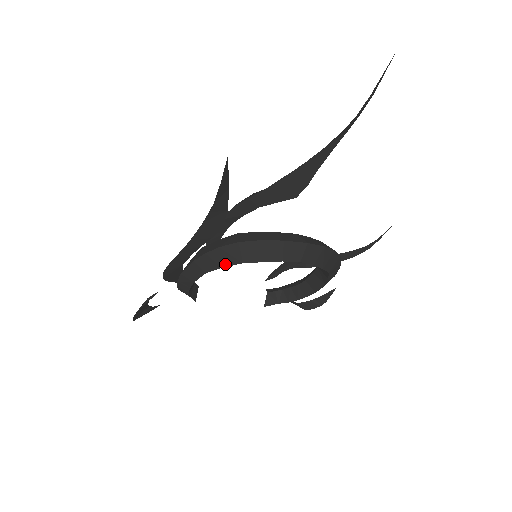
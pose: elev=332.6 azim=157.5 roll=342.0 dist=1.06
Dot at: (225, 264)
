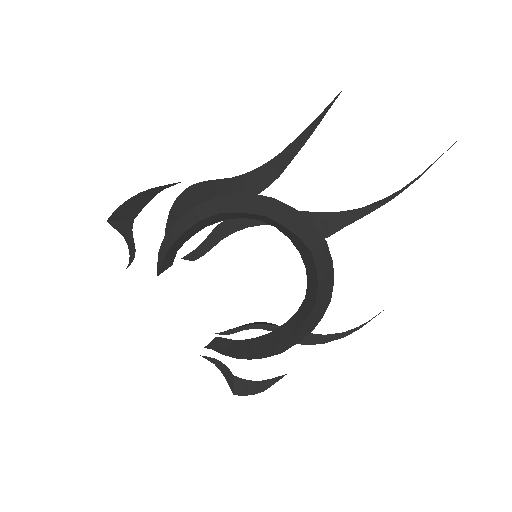
Dot at: (248, 210)
